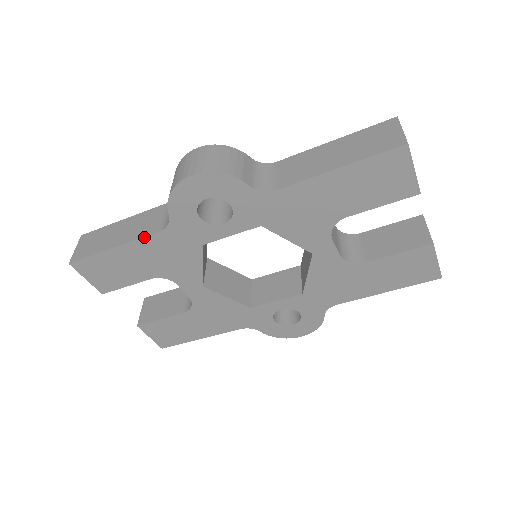
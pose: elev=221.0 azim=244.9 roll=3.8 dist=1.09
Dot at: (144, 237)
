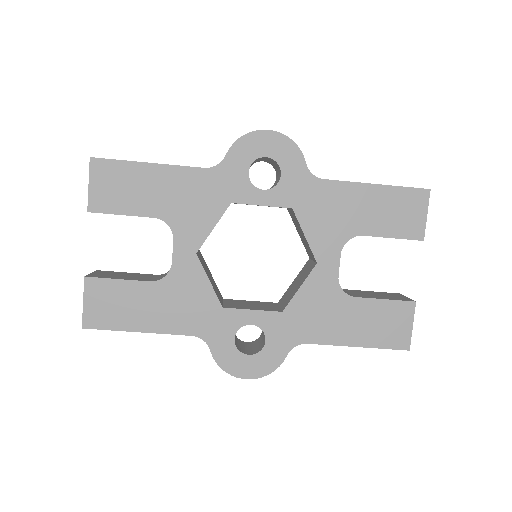
Dot at: (186, 166)
